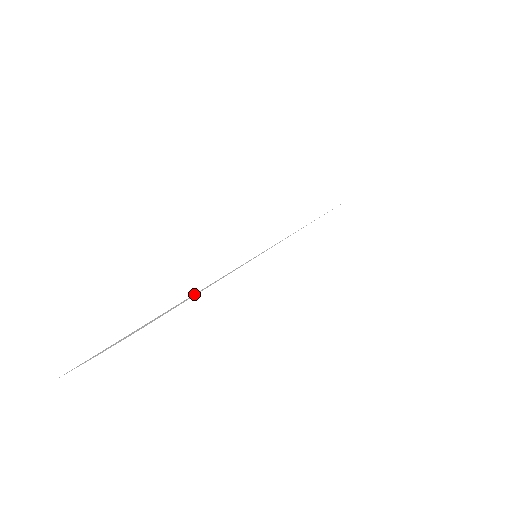
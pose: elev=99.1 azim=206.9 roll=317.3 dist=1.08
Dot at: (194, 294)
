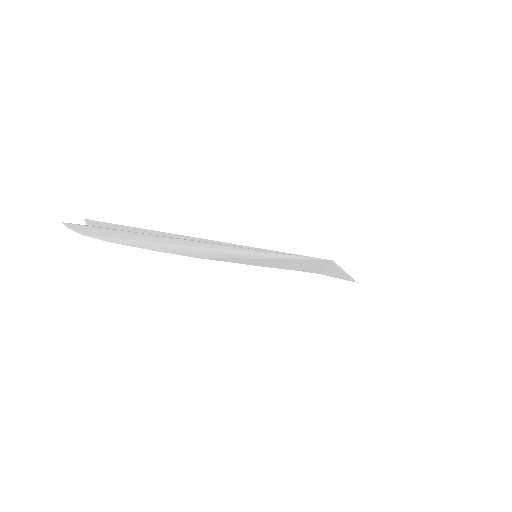
Dot at: (199, 245)
